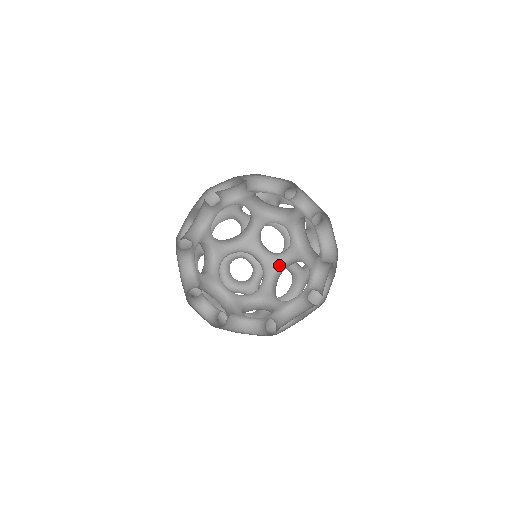
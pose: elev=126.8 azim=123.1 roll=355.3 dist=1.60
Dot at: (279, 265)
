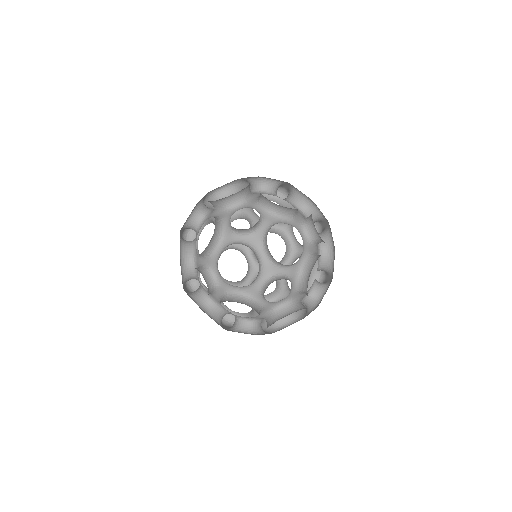
Dot at: (311, 253)
